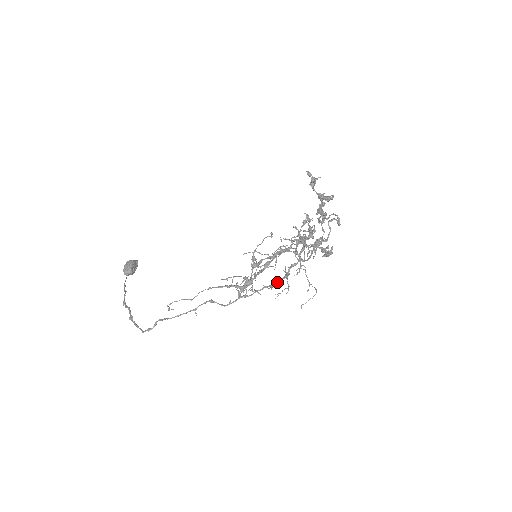
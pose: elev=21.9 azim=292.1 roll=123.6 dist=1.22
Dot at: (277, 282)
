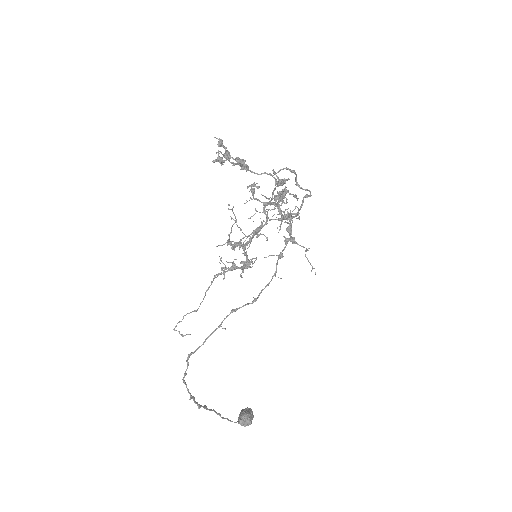
Dot at: (283, 249)
